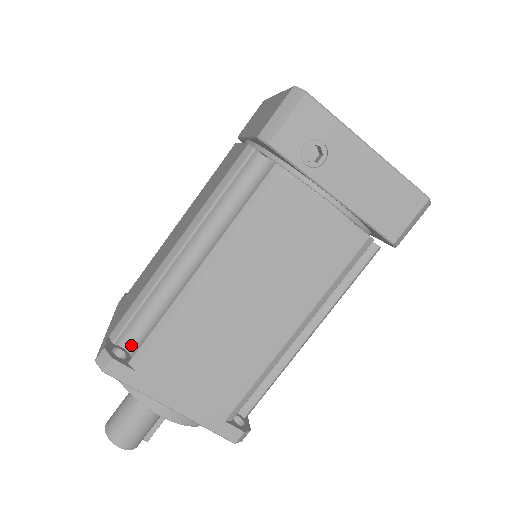
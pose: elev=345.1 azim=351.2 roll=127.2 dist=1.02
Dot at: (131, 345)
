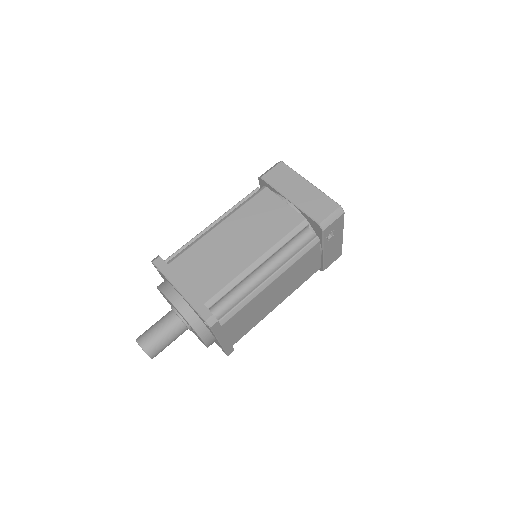
Dot at: (214, 310)
